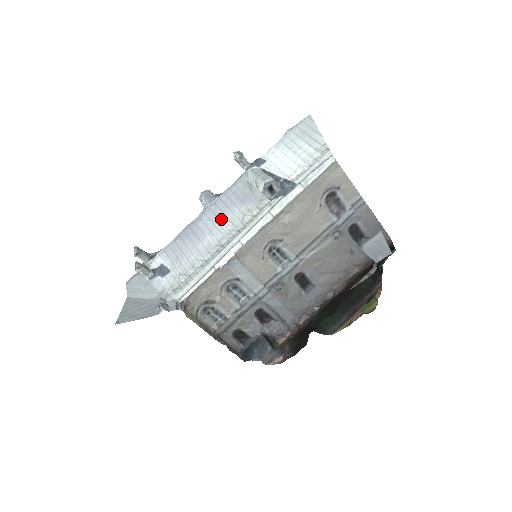
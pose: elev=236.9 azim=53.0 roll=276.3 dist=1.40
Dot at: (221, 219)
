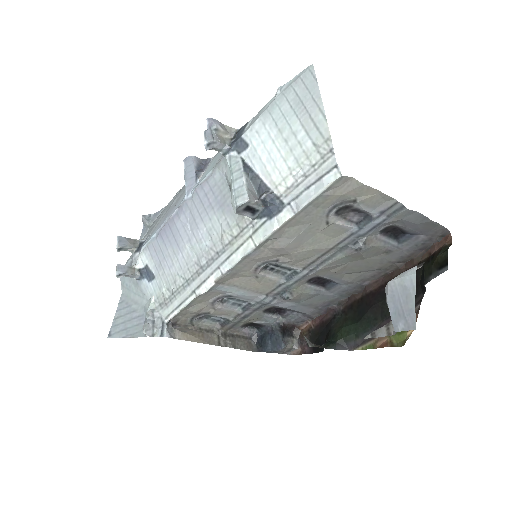
Dot at: (199, 226)
